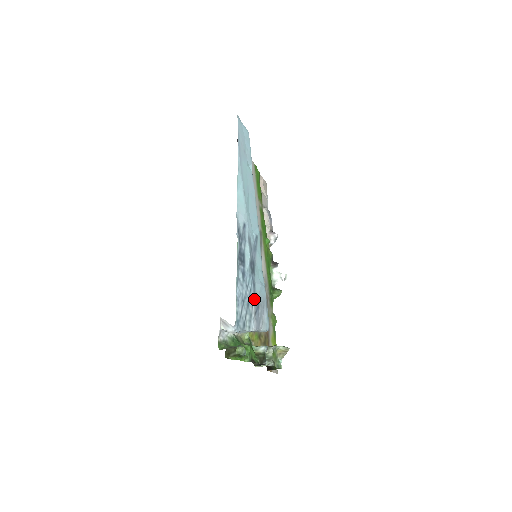
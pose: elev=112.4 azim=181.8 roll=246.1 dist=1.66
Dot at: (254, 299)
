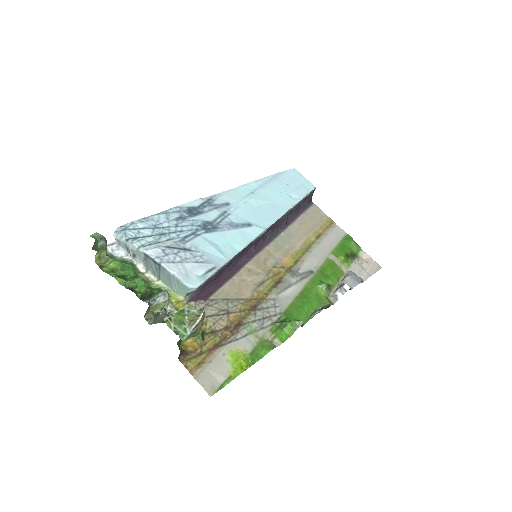
Dot at: (181, 240)
